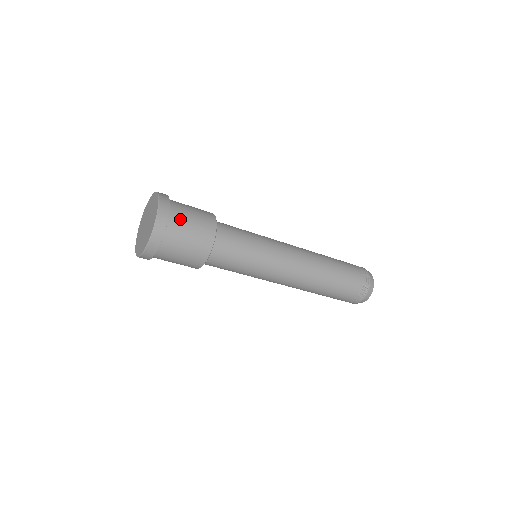
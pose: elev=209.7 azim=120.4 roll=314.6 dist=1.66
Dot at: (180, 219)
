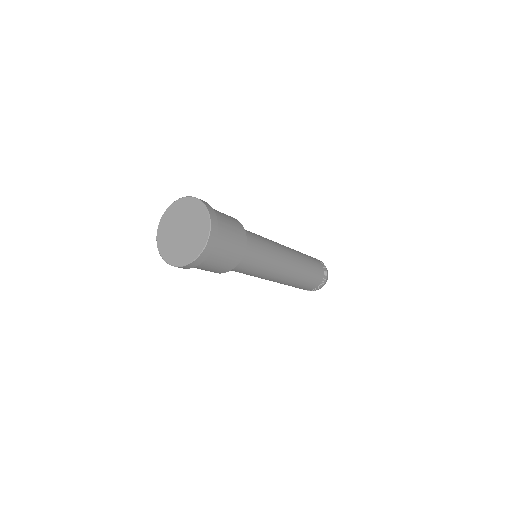
Dot at: (223, 229)
